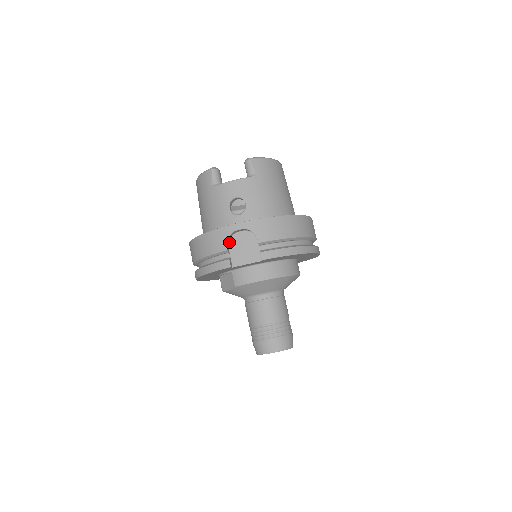
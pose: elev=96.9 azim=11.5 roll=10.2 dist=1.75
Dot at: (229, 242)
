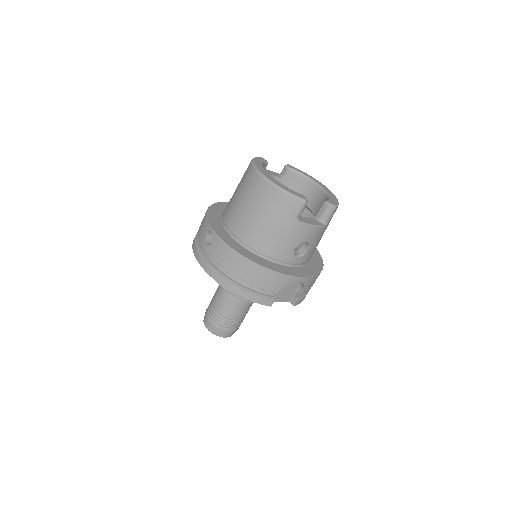
Dot at: occluded
